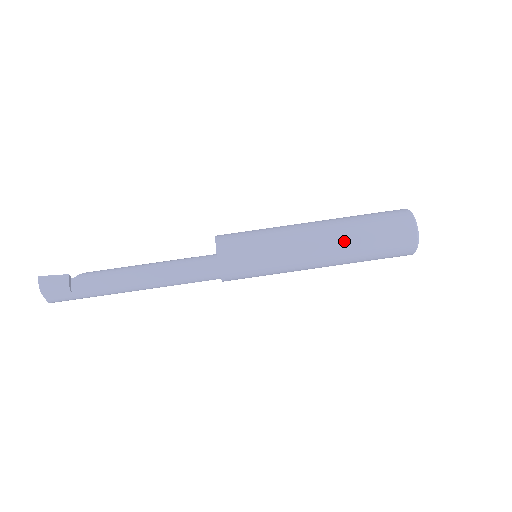
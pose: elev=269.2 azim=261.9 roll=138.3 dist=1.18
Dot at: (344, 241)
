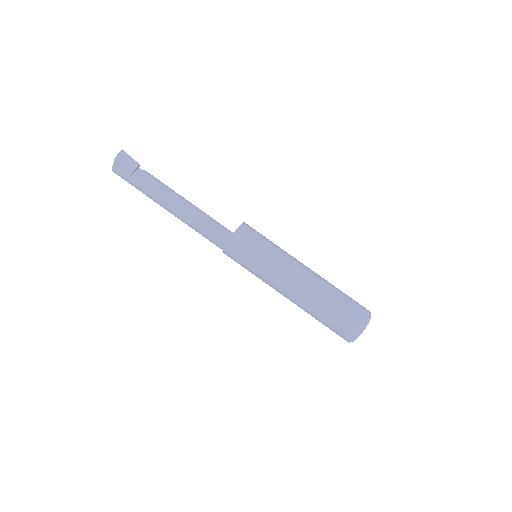
Dot at: (316, 293)
